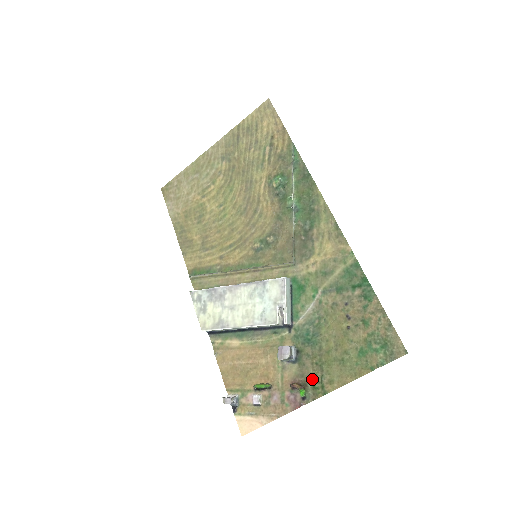
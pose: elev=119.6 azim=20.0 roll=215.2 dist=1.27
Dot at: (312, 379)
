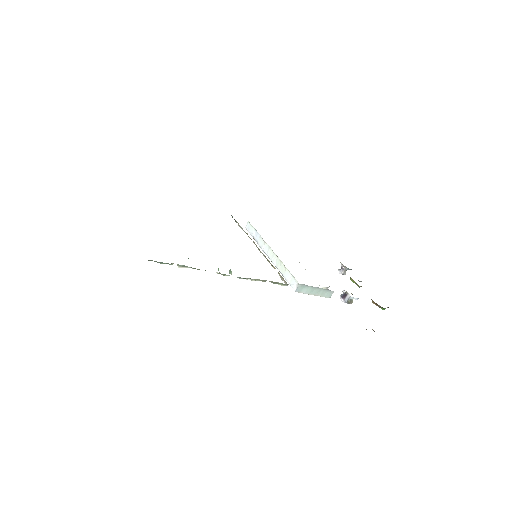
Dot at: occluded
